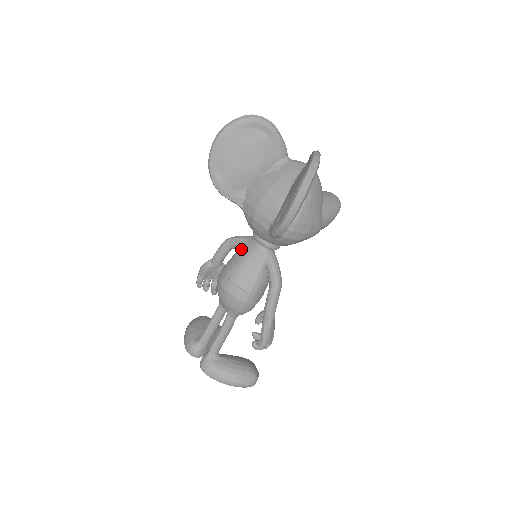
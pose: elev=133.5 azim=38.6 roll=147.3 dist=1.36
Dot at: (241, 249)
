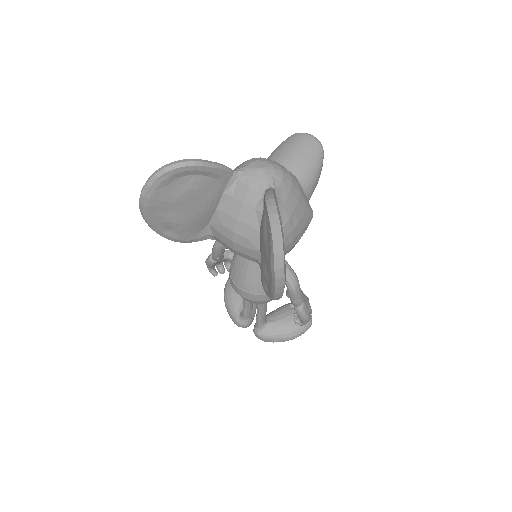
Dot at: (237, 257)
